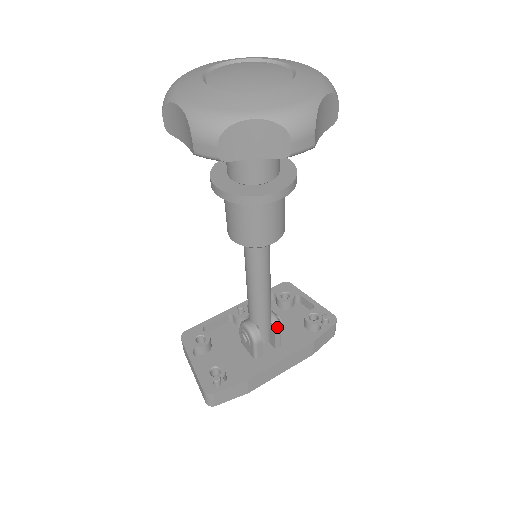
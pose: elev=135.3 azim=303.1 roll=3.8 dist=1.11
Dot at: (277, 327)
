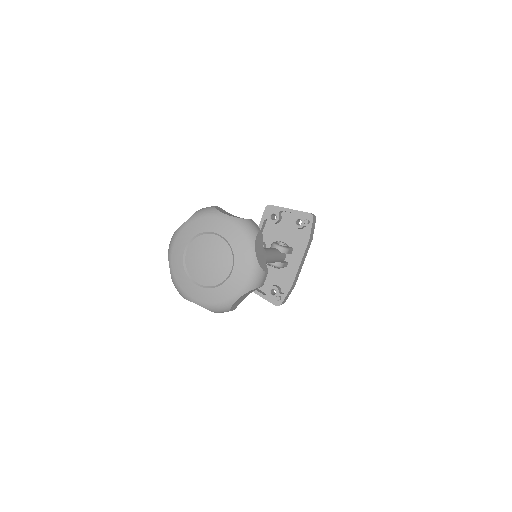
Dot at: (286, 251)
